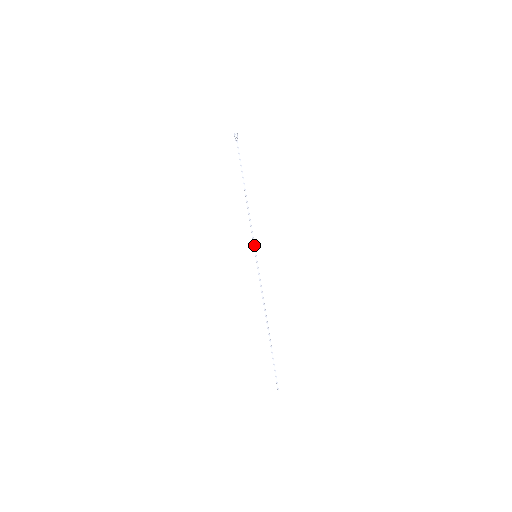
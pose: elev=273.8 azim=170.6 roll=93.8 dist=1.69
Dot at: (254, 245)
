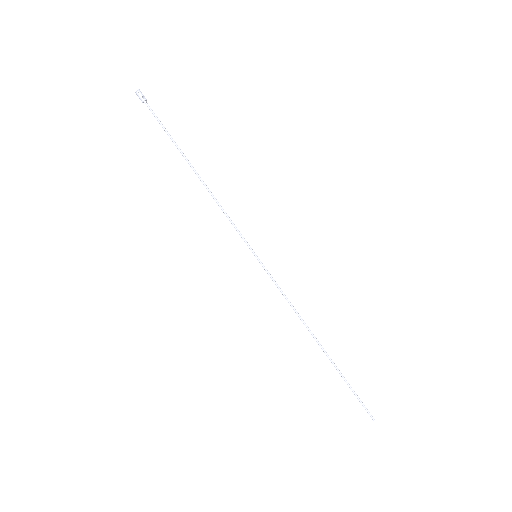
Dot at: (246, 242)
